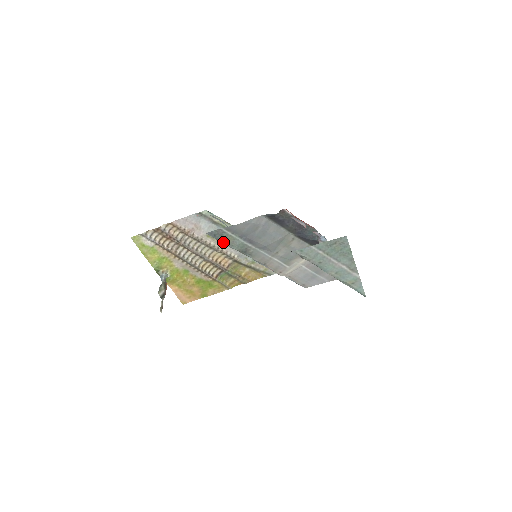
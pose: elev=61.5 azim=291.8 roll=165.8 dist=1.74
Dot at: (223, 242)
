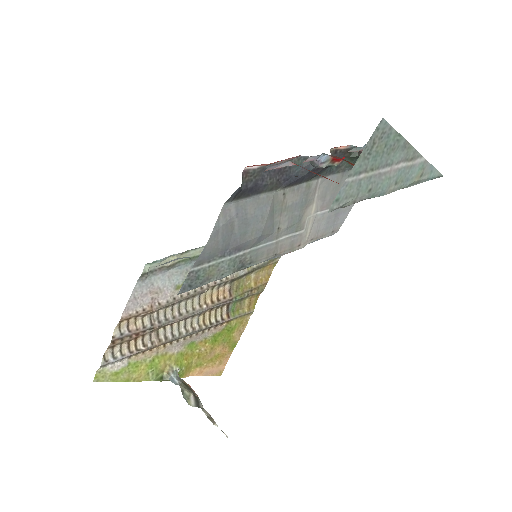
Dot at: (207, 283)
